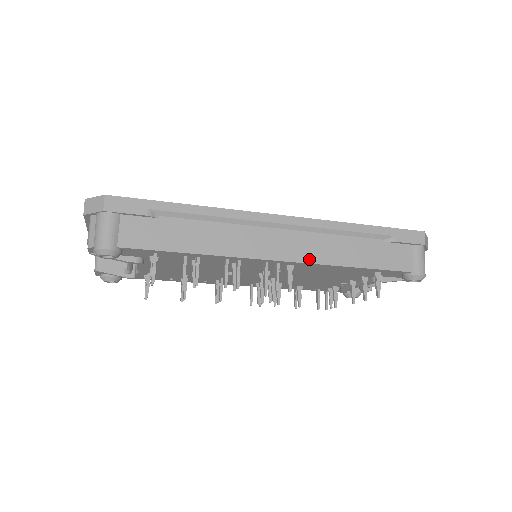
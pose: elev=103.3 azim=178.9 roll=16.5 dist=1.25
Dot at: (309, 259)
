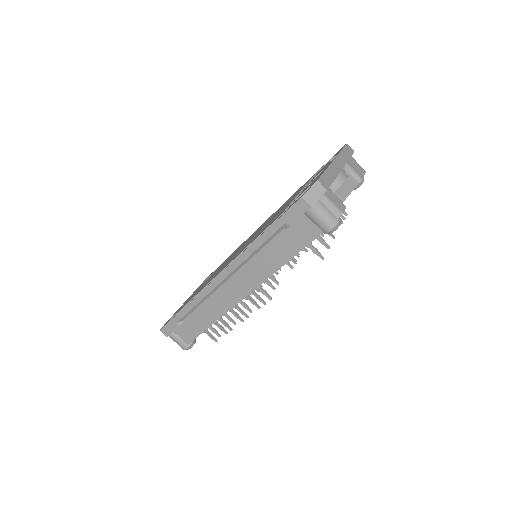
Dot at: (257, 283)
